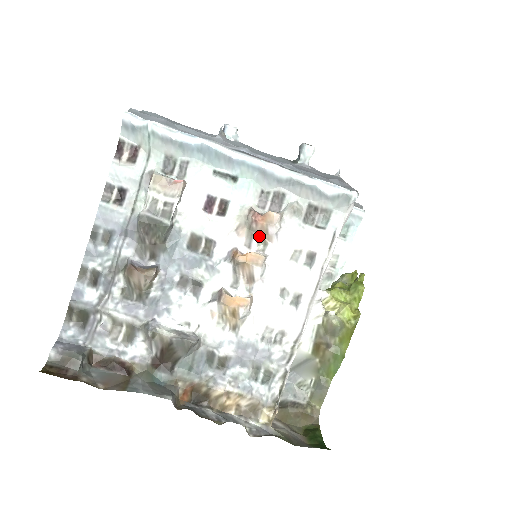
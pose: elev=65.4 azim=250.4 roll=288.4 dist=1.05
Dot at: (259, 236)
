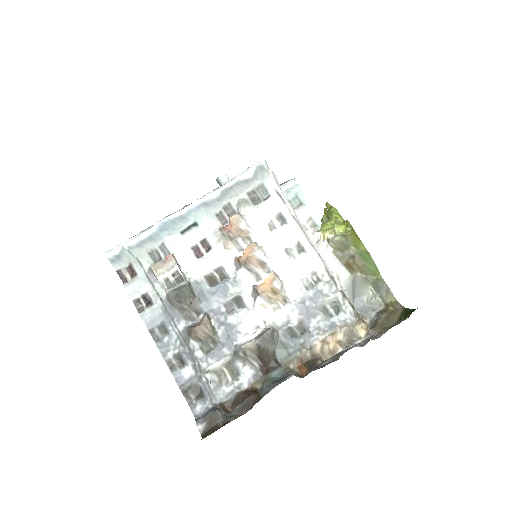
Dot at: (241, 238)
